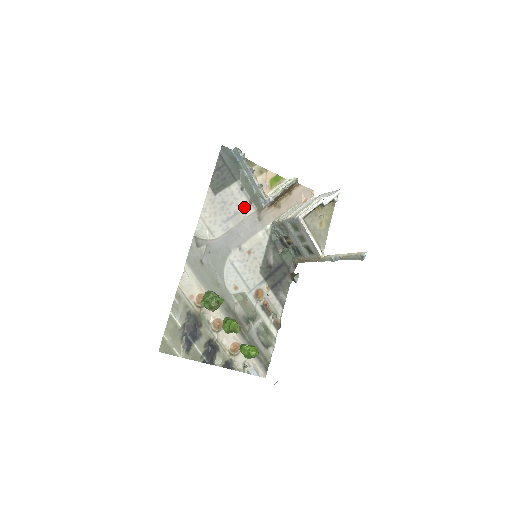
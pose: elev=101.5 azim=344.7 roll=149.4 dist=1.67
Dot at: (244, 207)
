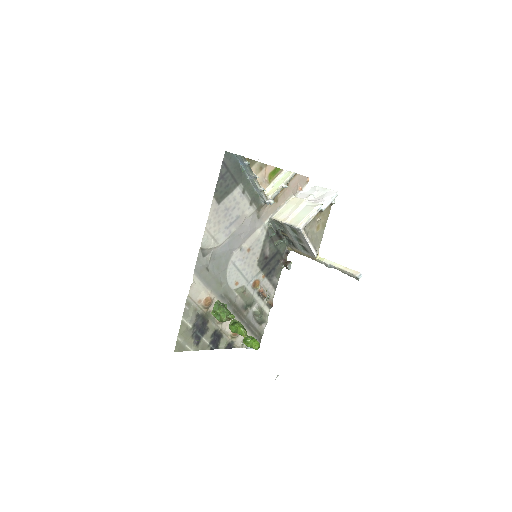
Dot at: (245, 209)
